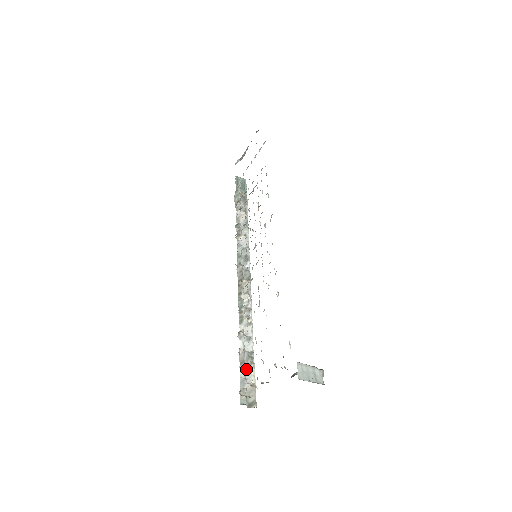
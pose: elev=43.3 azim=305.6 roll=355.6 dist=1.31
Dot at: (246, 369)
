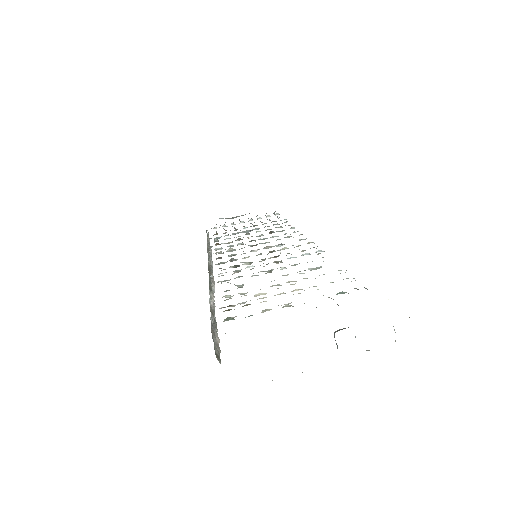
Dot at: (213, 324)
